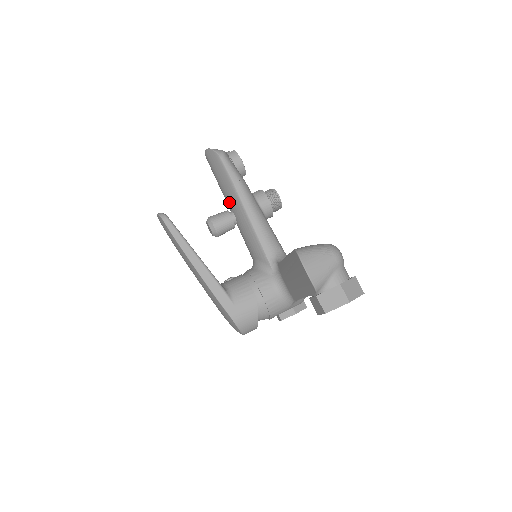
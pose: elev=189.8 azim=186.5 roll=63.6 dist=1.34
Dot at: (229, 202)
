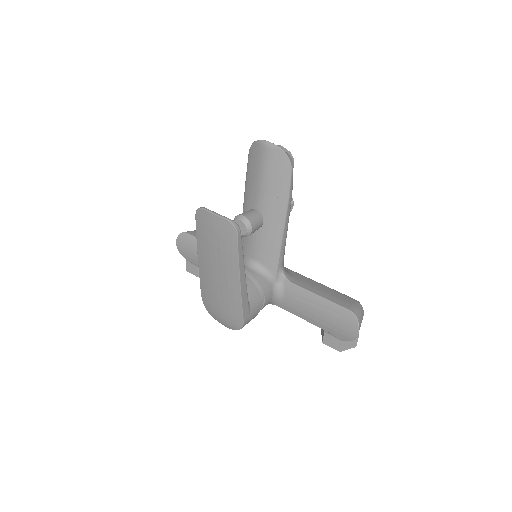
Dot at: (266, 206)
